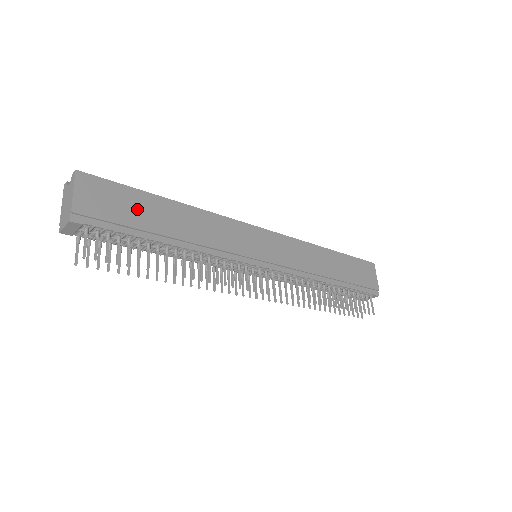
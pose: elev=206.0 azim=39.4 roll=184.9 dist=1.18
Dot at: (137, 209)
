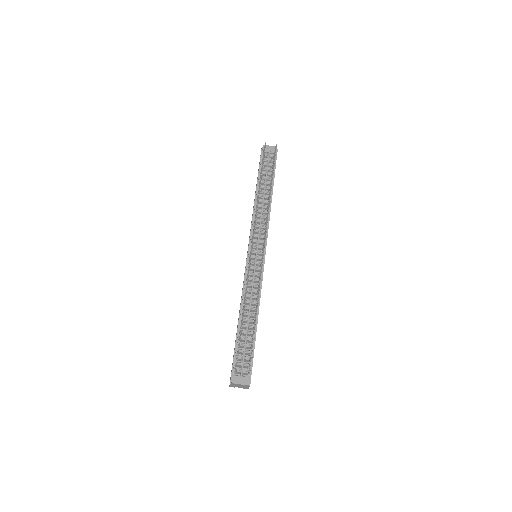
Dot at: occluded
